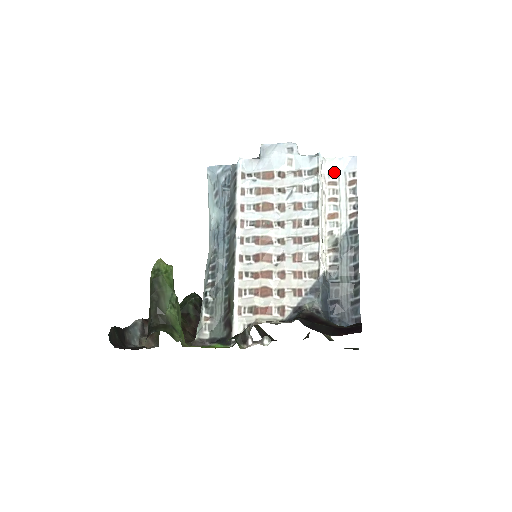
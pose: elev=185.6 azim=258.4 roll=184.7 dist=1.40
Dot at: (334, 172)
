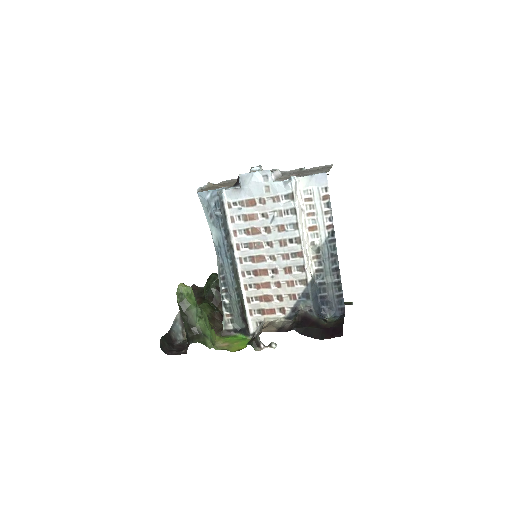
Dot at: (308, 189)
